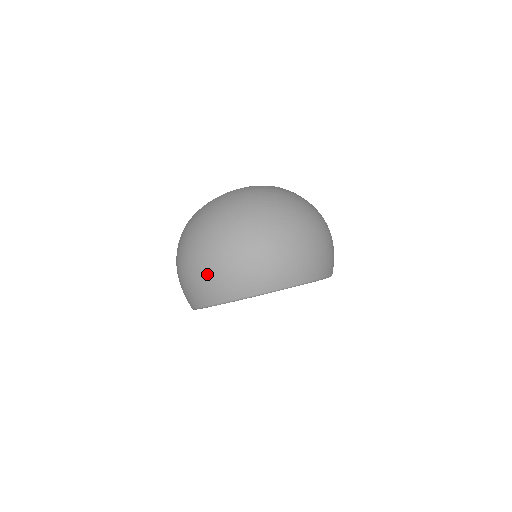
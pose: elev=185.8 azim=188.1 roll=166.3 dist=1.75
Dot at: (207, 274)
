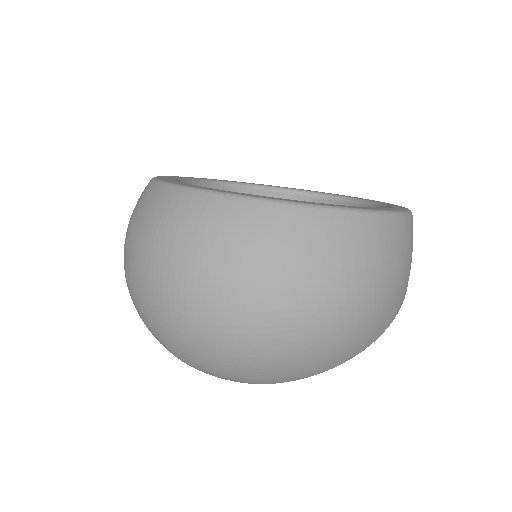
Dot at: occluded
